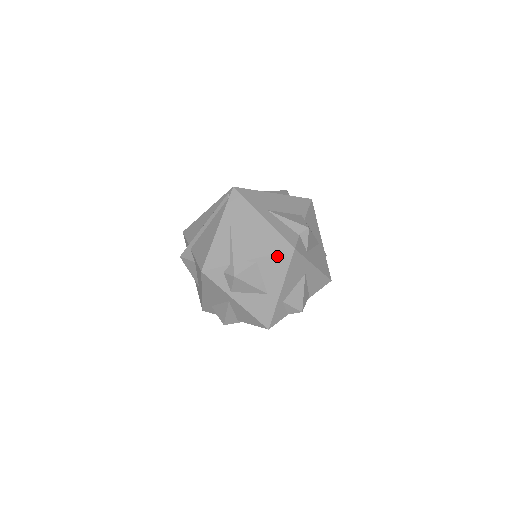
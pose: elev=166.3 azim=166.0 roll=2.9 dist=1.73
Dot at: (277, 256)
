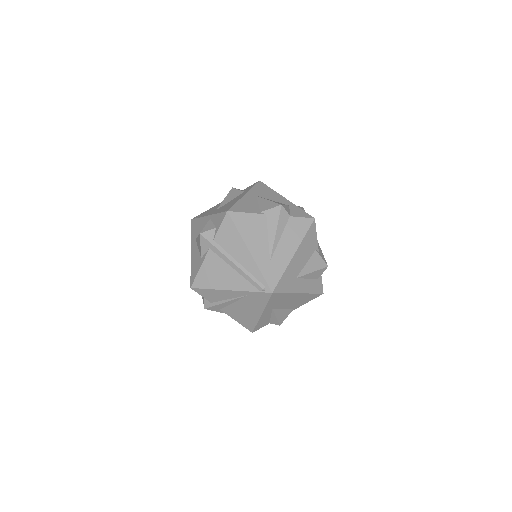
Dot at: occluded
